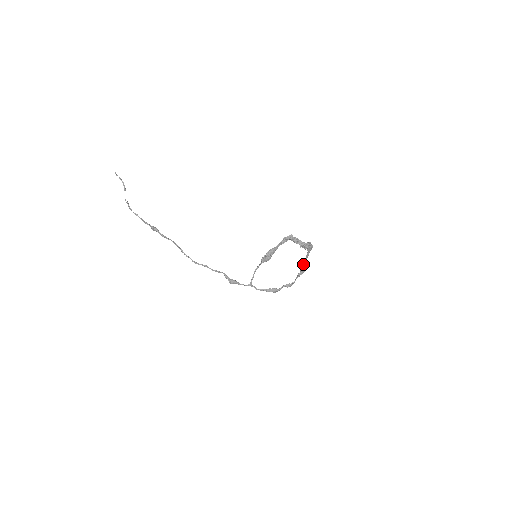
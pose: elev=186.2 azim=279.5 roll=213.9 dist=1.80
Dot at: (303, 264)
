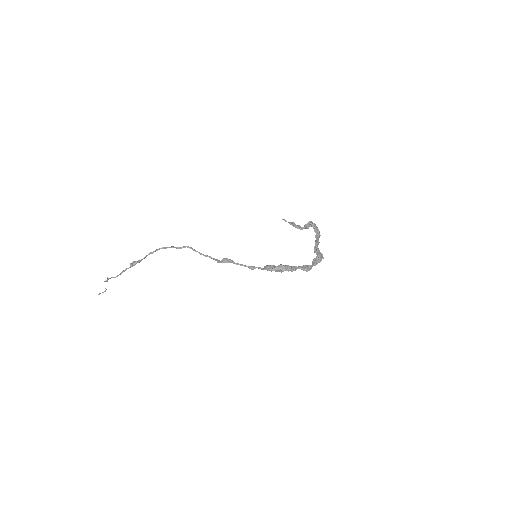
Dot at: (315, 247)
